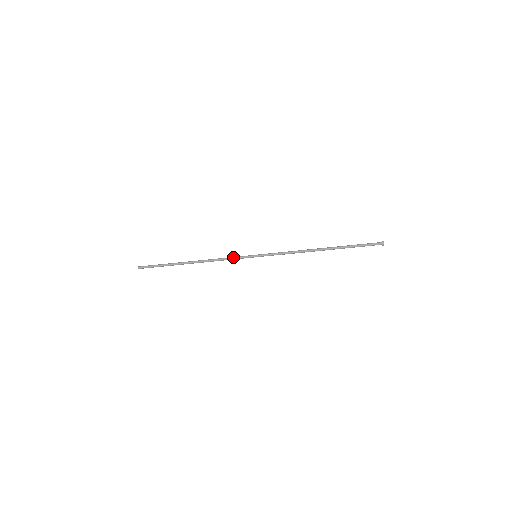
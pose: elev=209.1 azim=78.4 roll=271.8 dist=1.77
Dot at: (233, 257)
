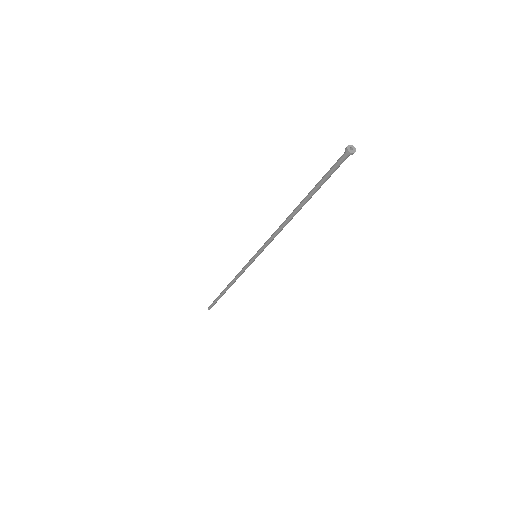
Dot at: (243, 268)
